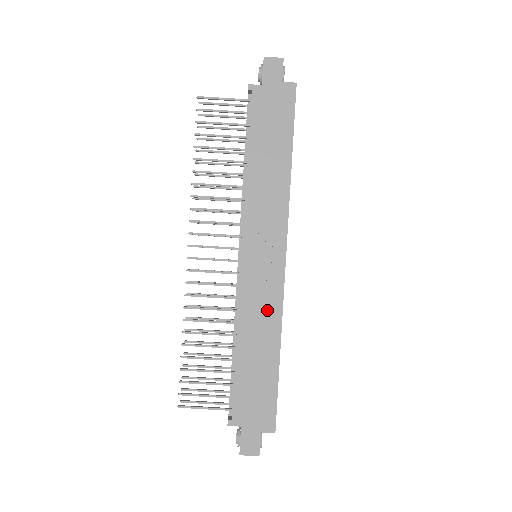
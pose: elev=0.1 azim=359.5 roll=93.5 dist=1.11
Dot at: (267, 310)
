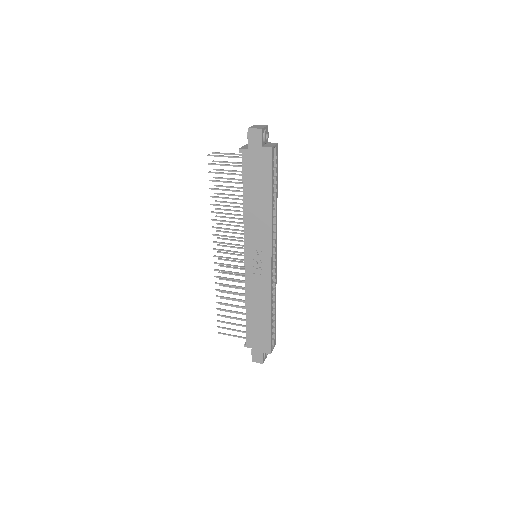
Dot at: (262, 291)
